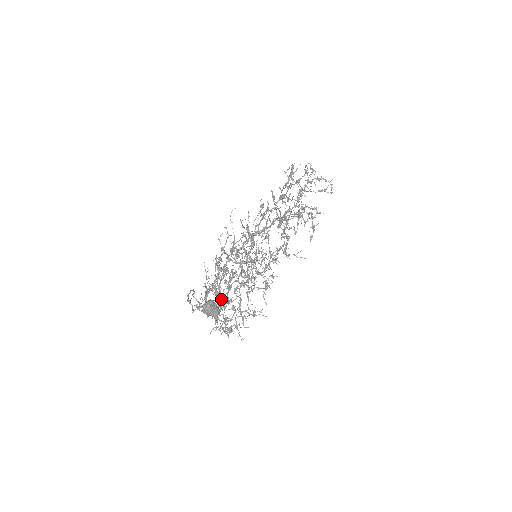
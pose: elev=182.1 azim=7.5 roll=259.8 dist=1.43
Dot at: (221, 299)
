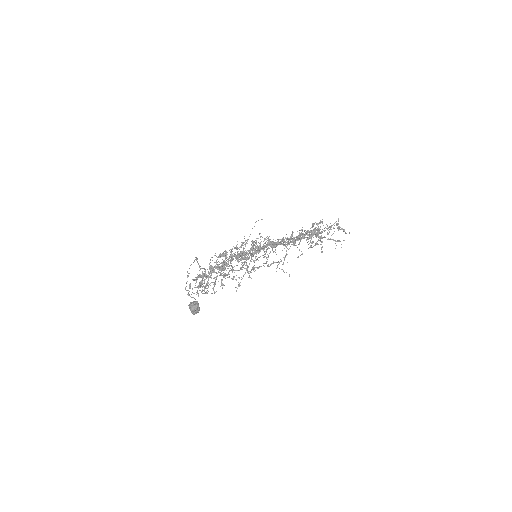
Dot at: (213, 272)
